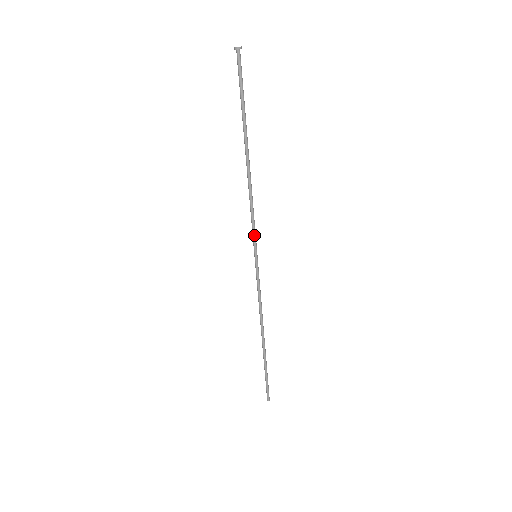
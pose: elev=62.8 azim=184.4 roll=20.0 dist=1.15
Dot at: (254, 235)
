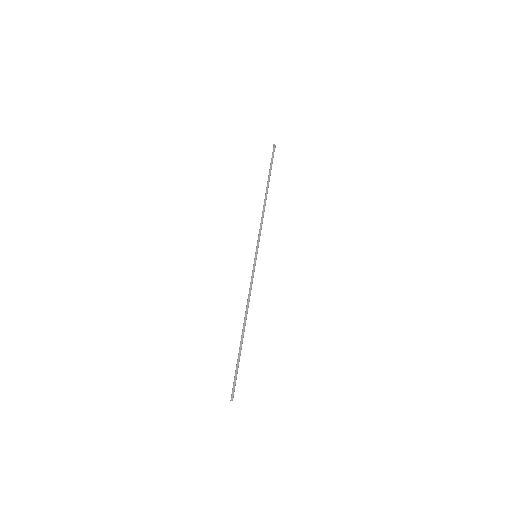
Dot at: (258, 240)
